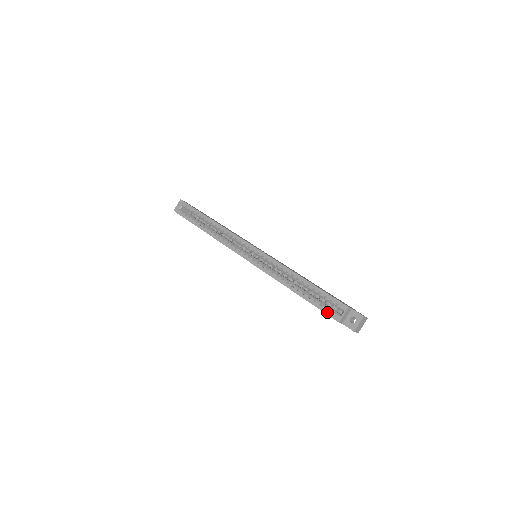
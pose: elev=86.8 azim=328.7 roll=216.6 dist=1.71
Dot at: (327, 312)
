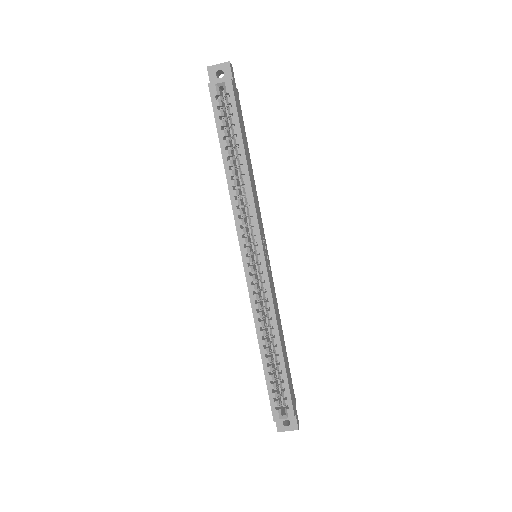
Dot at: (273, 403)
